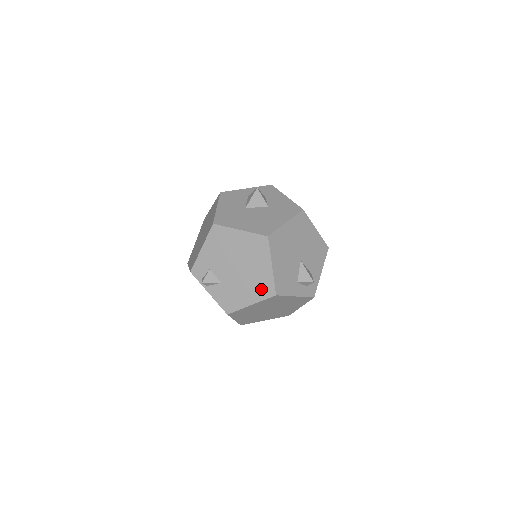
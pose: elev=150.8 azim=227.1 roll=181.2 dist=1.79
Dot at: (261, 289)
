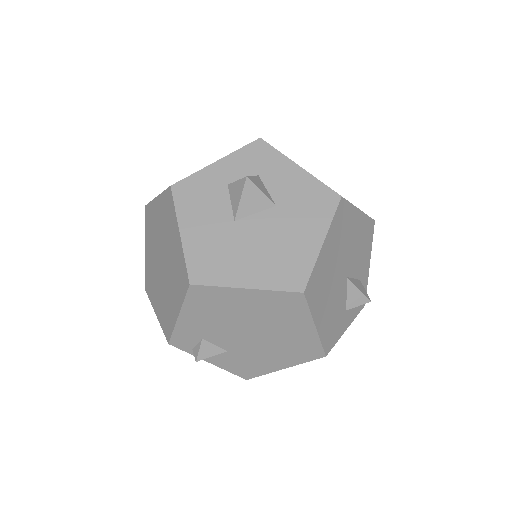
Dot at: (299, 352)
